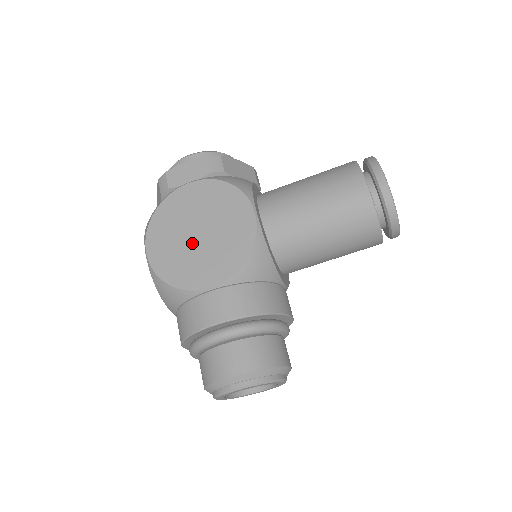
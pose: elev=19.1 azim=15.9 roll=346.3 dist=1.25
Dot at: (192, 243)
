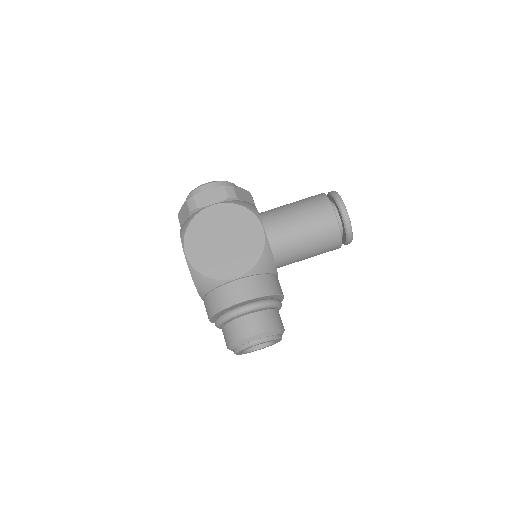
Dot at: (219, 247)
